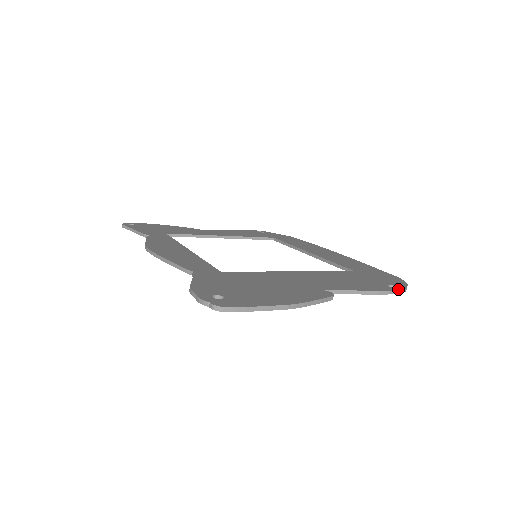
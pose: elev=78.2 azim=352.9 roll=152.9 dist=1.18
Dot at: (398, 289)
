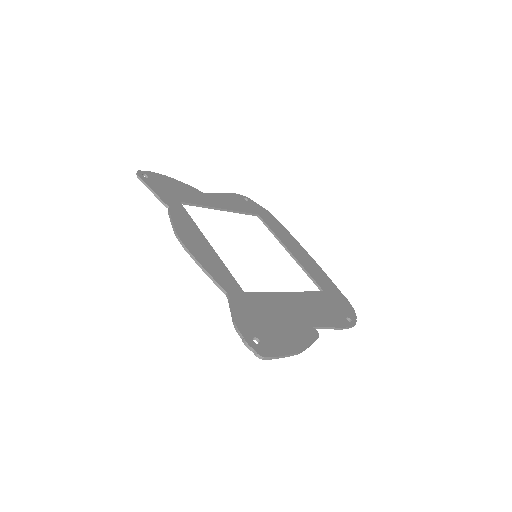
Dot at: (352, 325)
